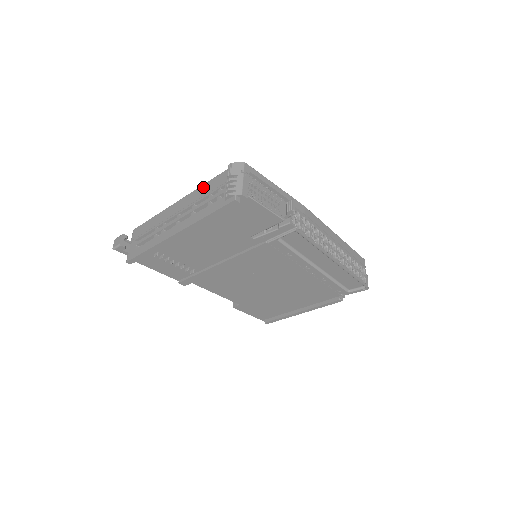
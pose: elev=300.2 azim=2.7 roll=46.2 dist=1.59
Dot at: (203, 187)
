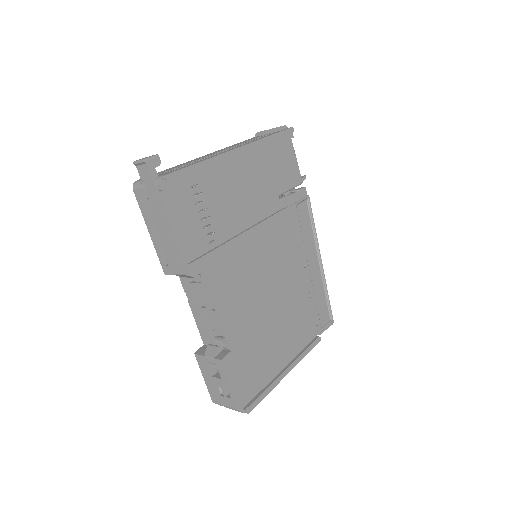
Dot at: (236, 144)
